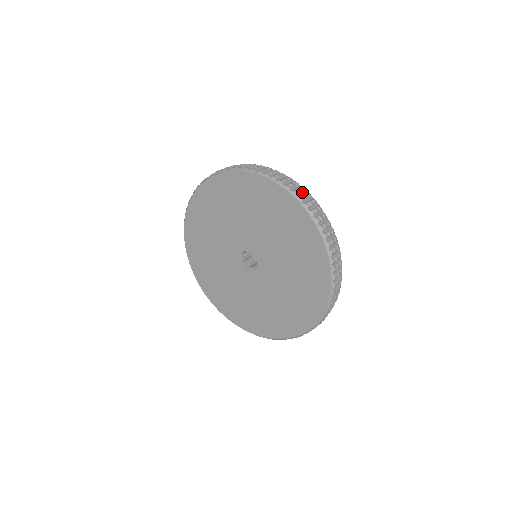
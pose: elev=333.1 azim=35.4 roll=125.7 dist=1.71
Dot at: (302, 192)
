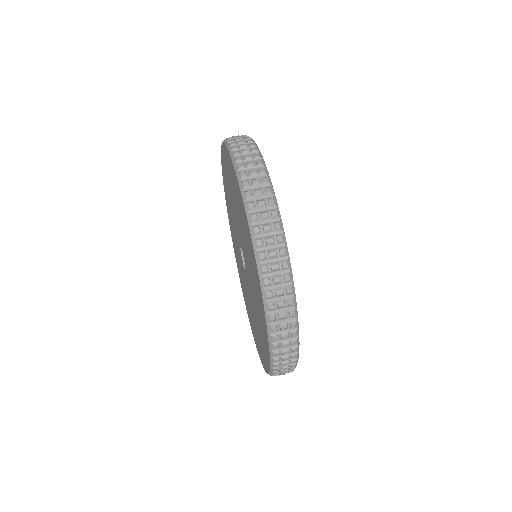
Dot at: (247, 148)
